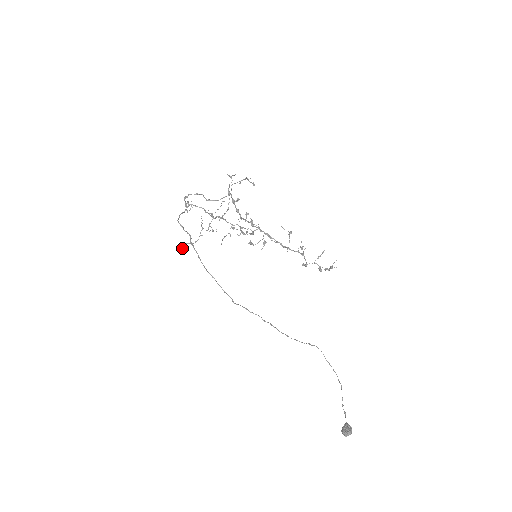
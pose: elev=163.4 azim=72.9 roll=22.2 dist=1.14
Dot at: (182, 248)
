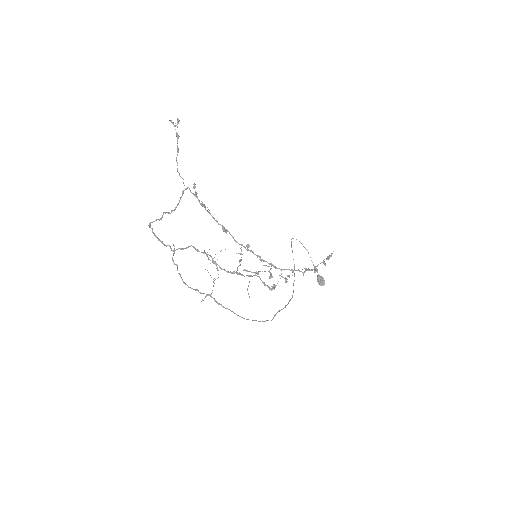
Dot at: occluded
